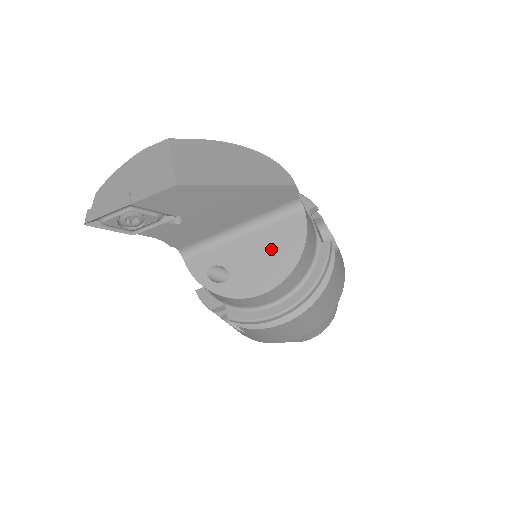
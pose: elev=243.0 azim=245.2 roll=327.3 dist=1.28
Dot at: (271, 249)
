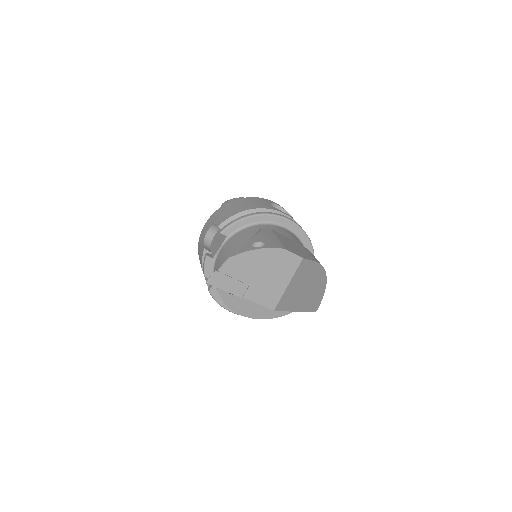
Dot at: occluded
